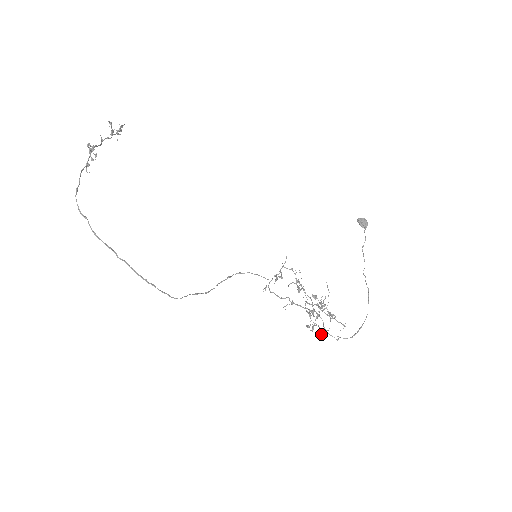
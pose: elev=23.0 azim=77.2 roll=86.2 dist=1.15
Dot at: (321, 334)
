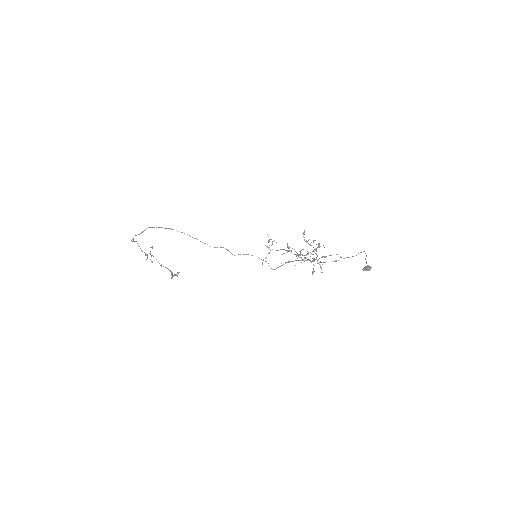
Dot at: occluded
